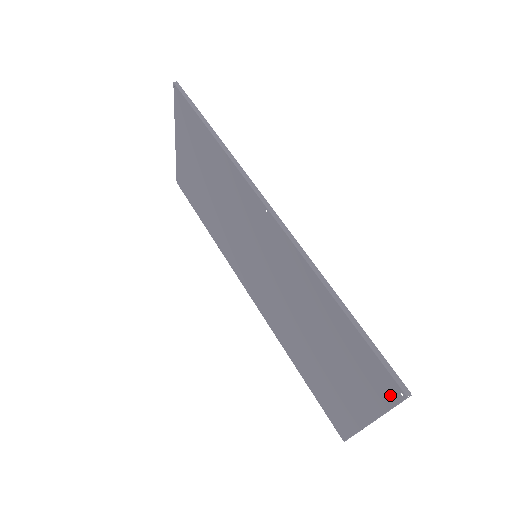
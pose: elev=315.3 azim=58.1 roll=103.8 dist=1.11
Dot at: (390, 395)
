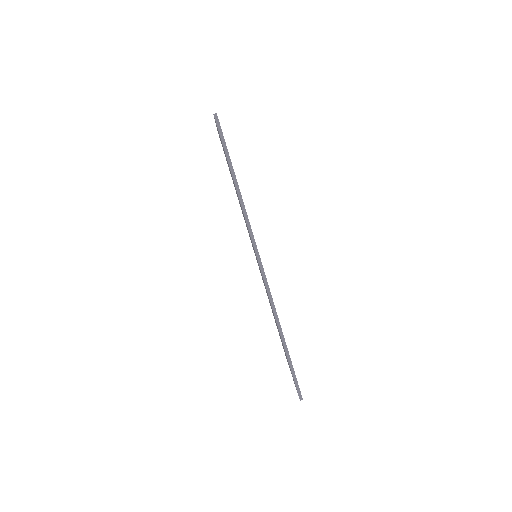
Dot at: occluded
